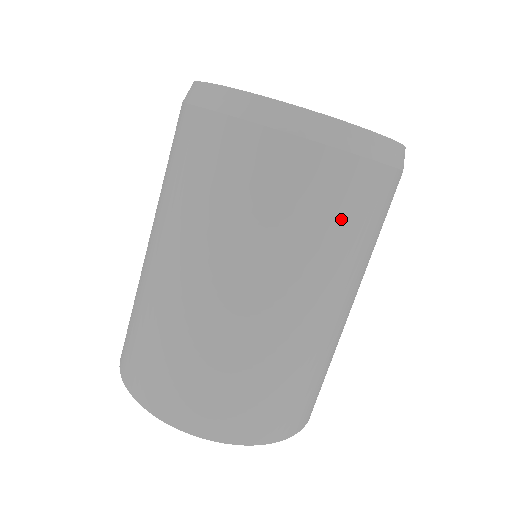
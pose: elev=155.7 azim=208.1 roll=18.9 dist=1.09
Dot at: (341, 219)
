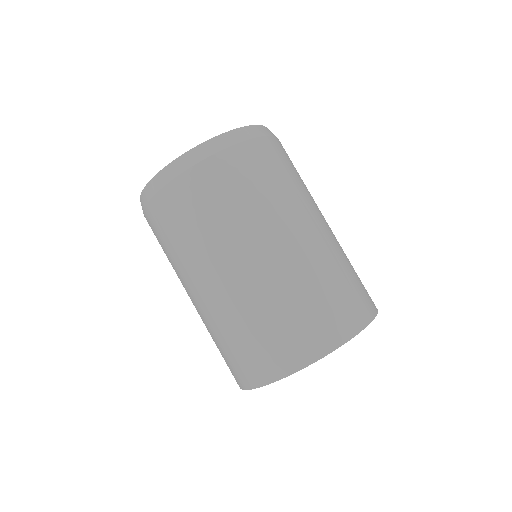
Dot at: (199, 212)
